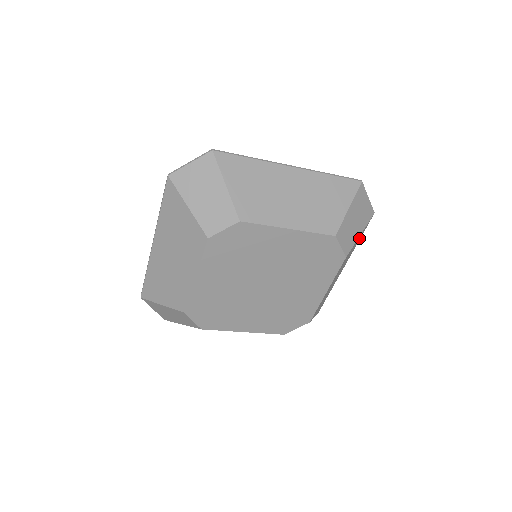
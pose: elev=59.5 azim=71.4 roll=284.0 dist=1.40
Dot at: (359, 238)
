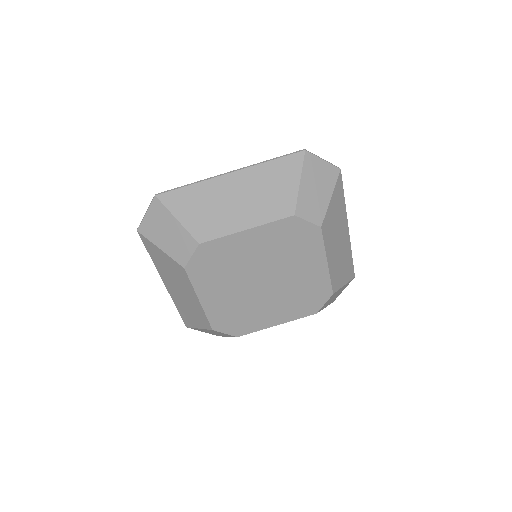
Dot at: (338, 199)
